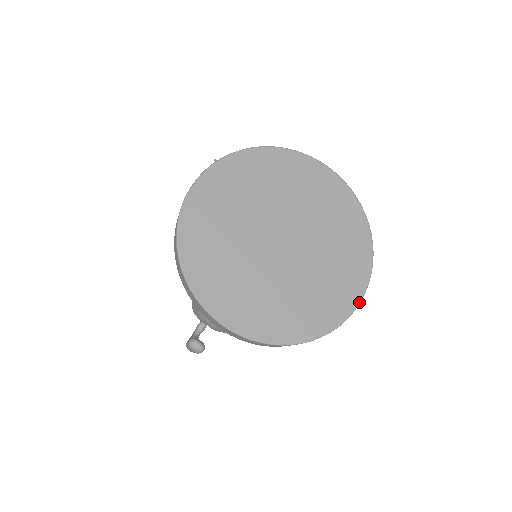
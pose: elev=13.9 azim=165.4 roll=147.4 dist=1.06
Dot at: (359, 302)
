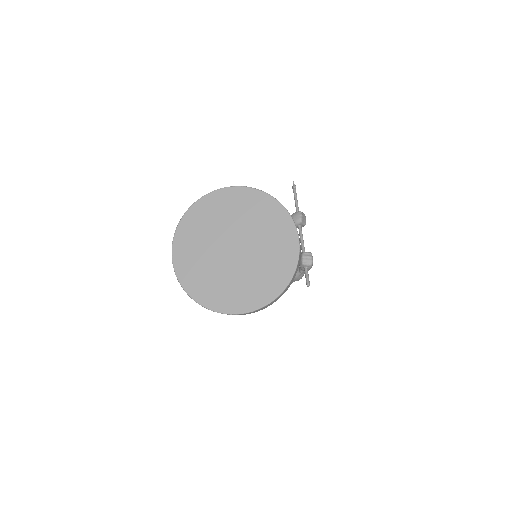
Dot at: (260, 307)
